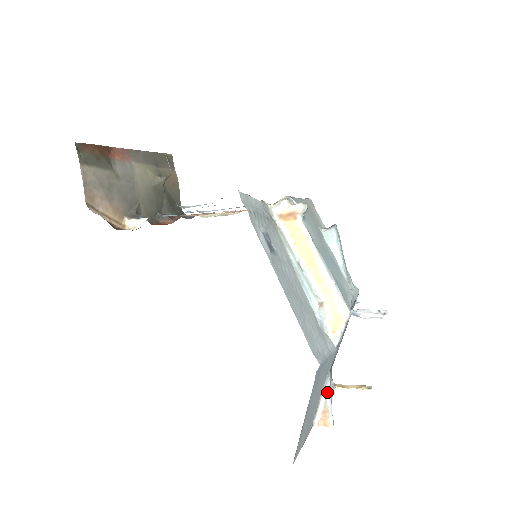
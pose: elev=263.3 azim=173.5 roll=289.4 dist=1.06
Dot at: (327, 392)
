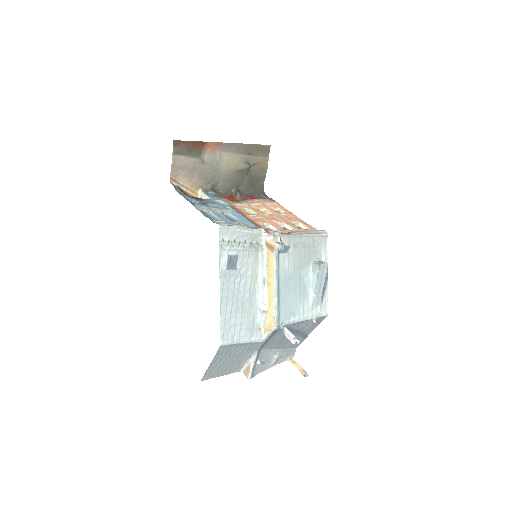
Dot at: (252, 360)
